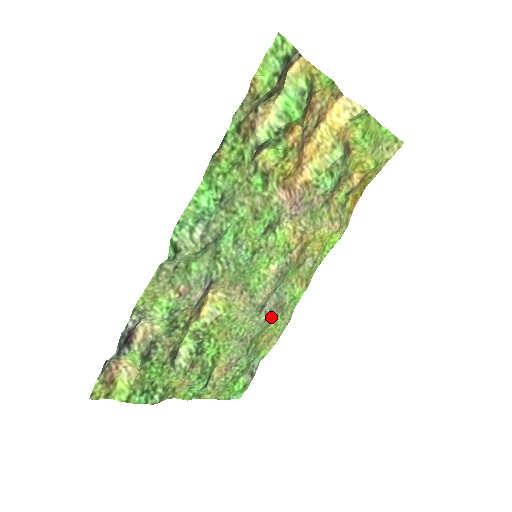
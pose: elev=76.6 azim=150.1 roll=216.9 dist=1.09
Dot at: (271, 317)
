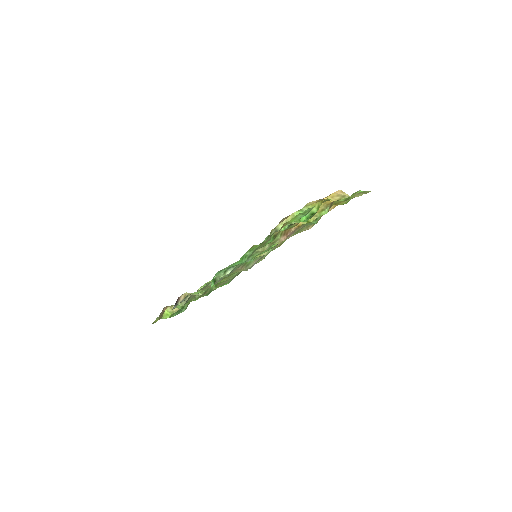
Dot at: occluded
